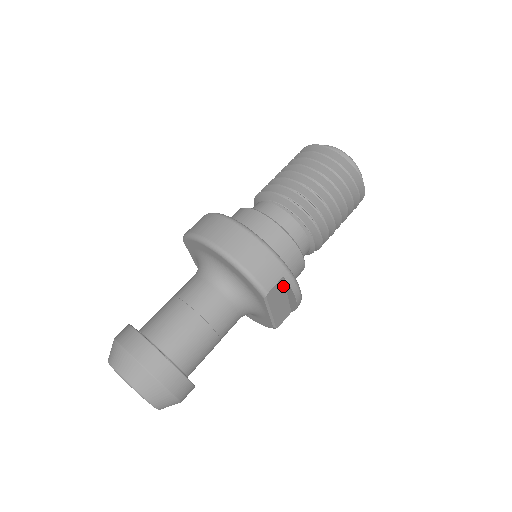
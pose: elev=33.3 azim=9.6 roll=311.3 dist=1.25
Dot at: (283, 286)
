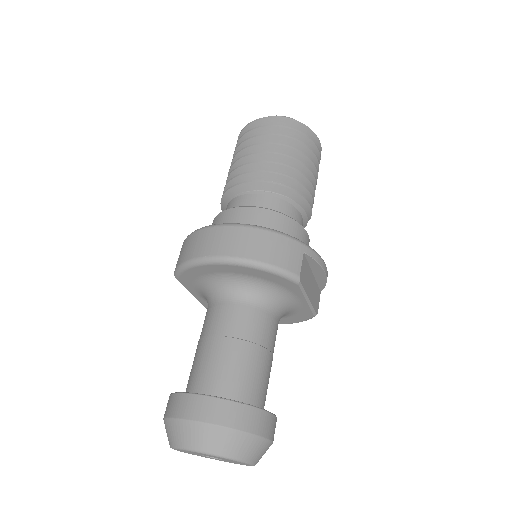
Dot at: (307, 264)
